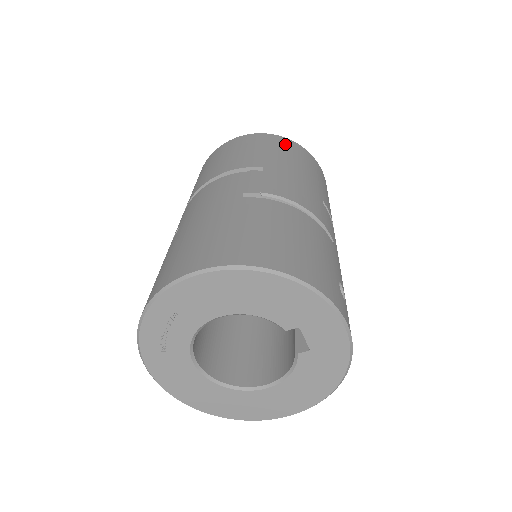
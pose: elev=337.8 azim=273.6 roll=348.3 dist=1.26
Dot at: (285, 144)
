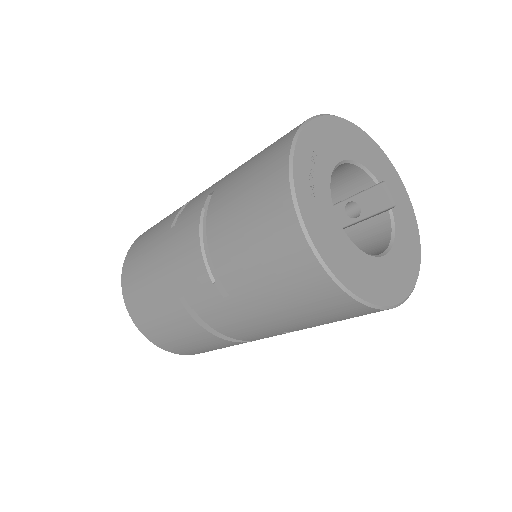
Dot at: occluded
